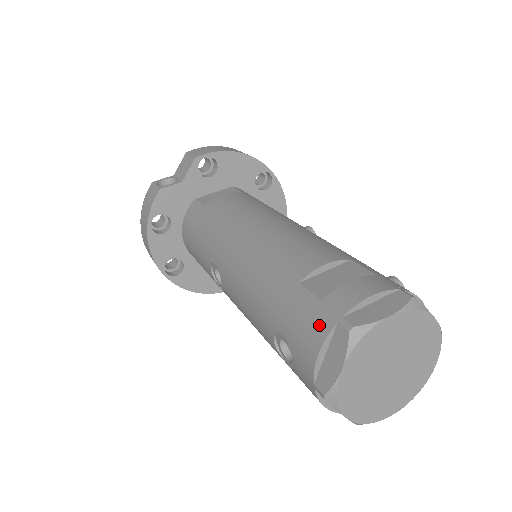
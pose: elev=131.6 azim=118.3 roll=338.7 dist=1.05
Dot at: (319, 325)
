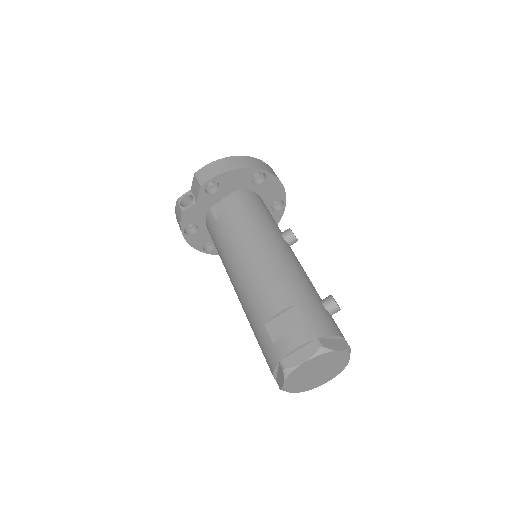
Dot at: (272, 359)
